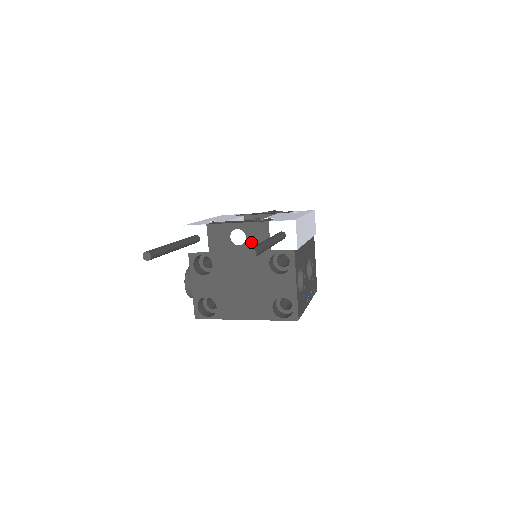
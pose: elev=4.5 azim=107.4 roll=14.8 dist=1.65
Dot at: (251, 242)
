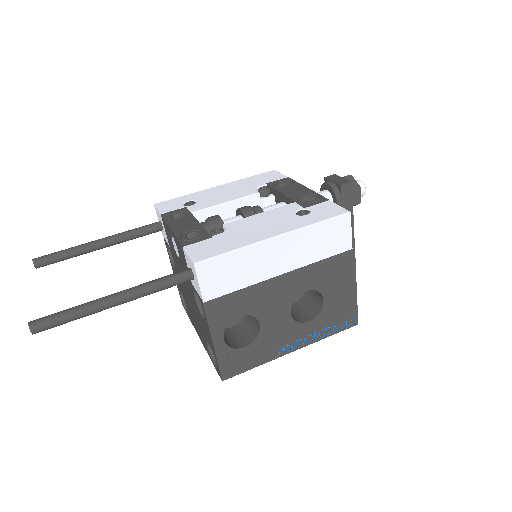
Dot at: (182, 261)
